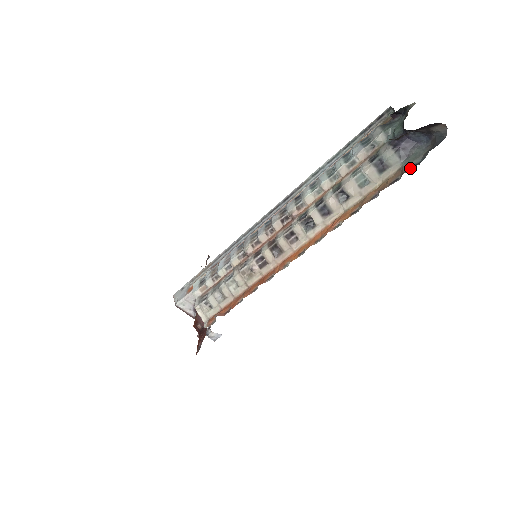
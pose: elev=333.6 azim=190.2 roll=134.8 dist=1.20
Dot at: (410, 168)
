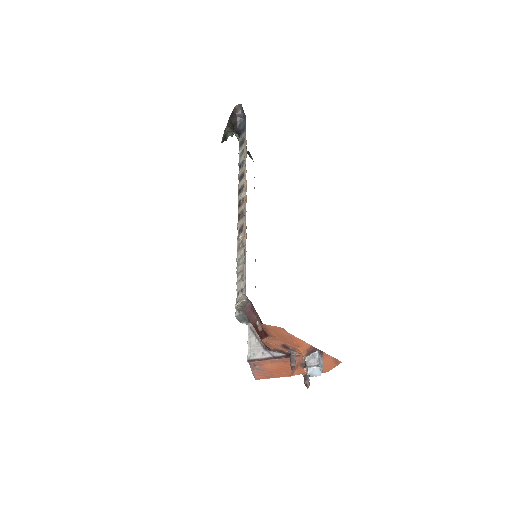
Dot at: occluded
